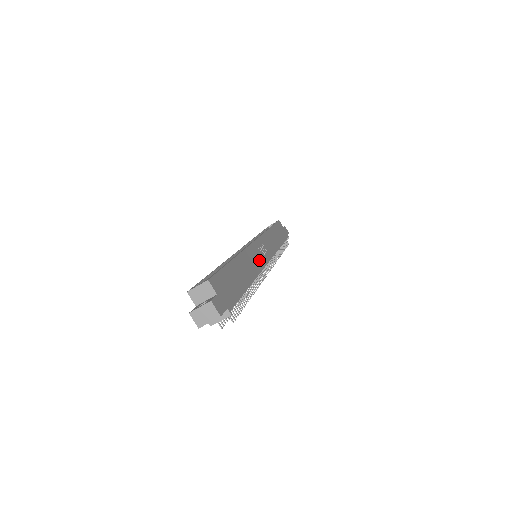
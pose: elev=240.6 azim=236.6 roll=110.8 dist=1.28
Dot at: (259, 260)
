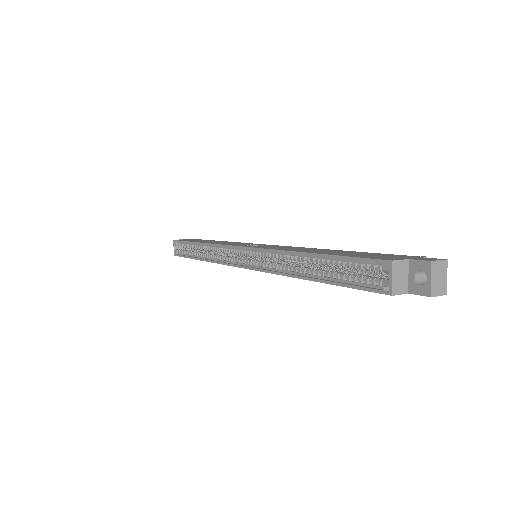
Dot at: occluded
